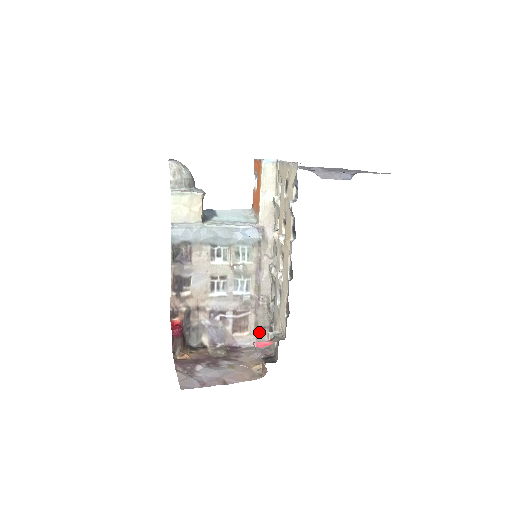
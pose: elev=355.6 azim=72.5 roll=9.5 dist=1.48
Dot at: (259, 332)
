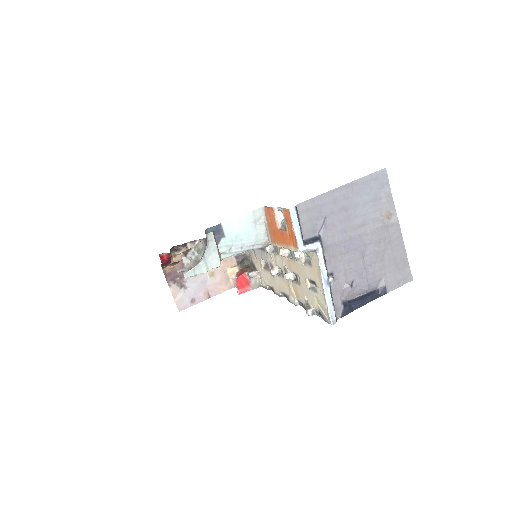
Dot at: occluded
